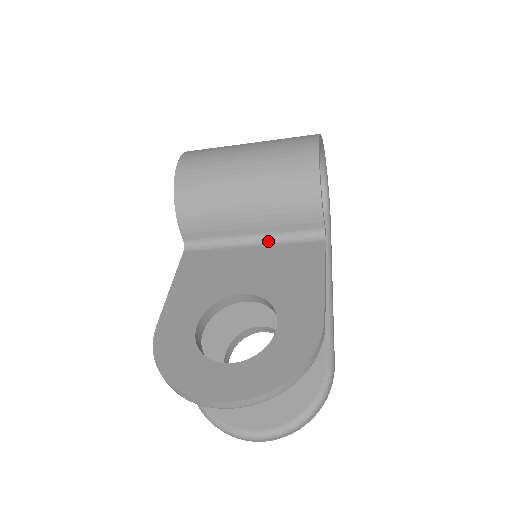
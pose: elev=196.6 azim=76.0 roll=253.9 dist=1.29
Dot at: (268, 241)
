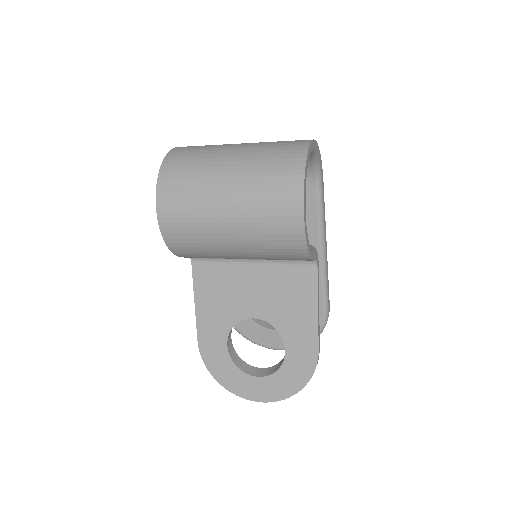
Dot at: (265, 261)
